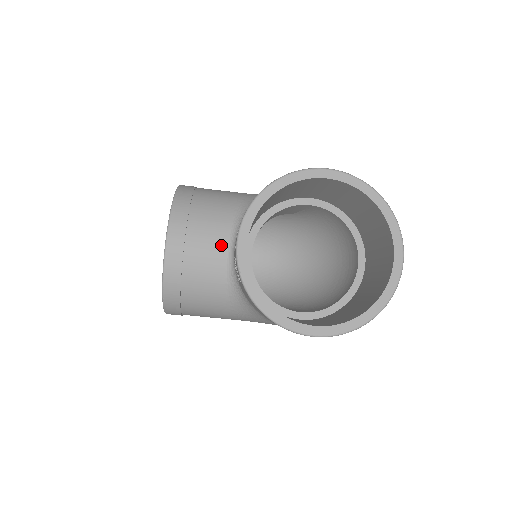
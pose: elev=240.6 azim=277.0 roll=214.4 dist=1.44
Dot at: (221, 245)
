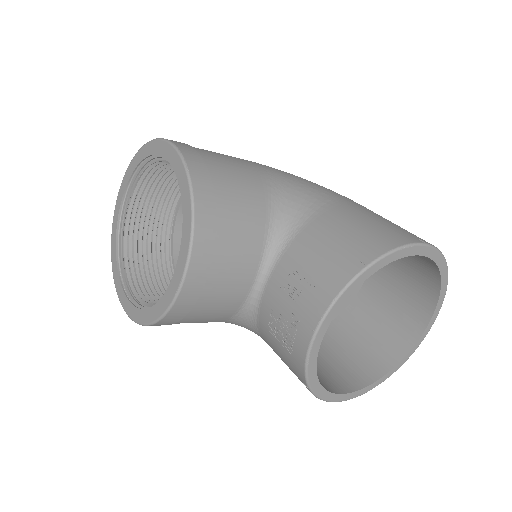
Dot at: (248, 277)
